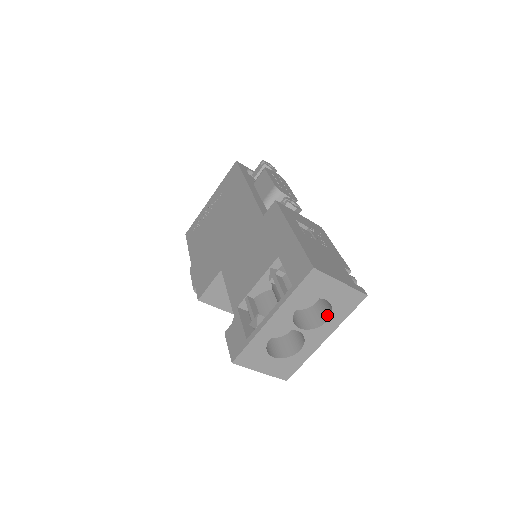
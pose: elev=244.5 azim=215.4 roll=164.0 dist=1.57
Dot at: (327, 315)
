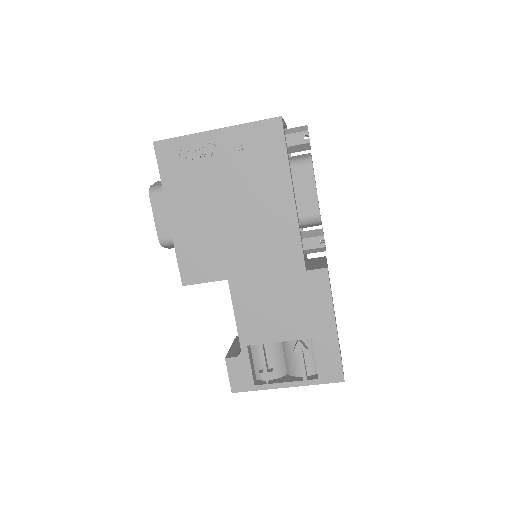
Dot at: occluded
